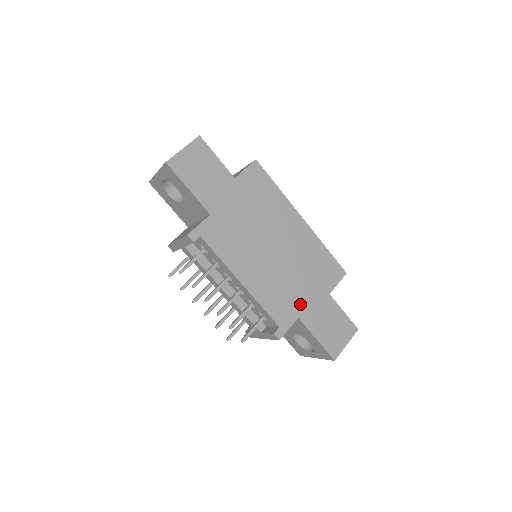
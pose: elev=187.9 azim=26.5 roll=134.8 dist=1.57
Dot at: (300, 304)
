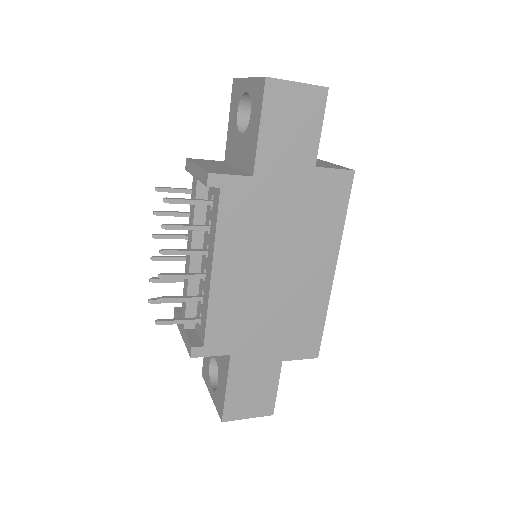
Dot at: (246, 344)
